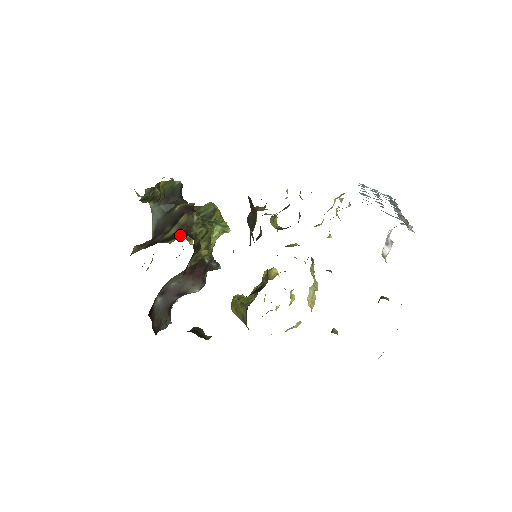
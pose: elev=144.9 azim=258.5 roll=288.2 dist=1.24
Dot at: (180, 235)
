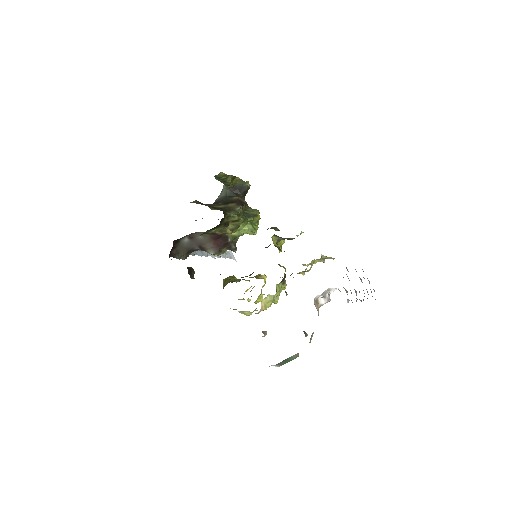
Dot at: occluded
